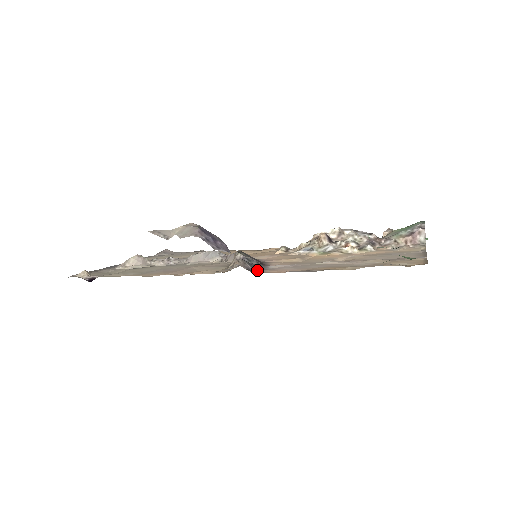
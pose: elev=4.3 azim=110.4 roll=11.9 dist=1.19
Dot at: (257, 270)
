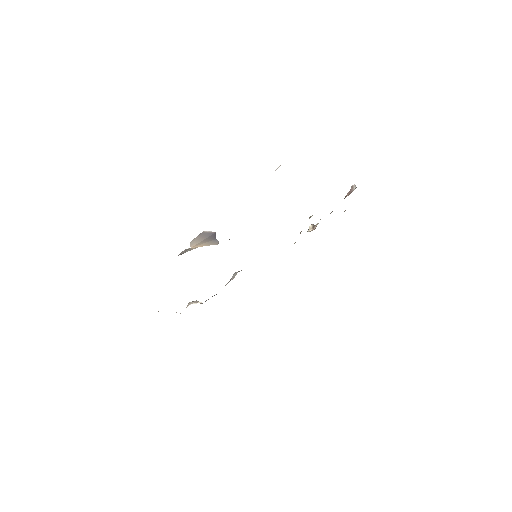
Dot at: occluded
